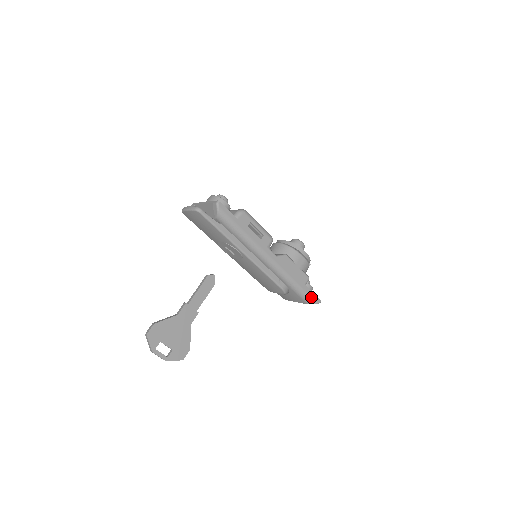
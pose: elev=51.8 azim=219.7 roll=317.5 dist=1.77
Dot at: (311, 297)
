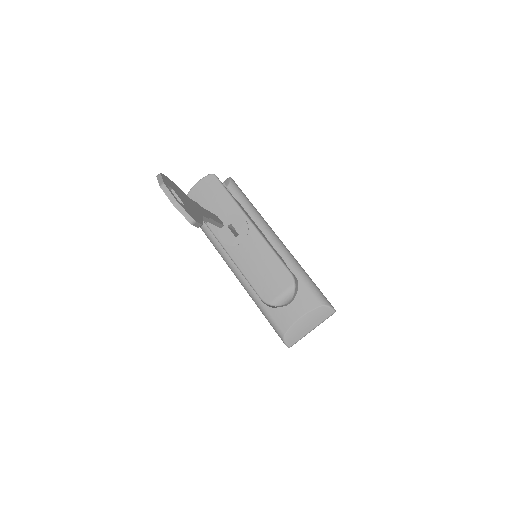
Dot at: (324, 297)
